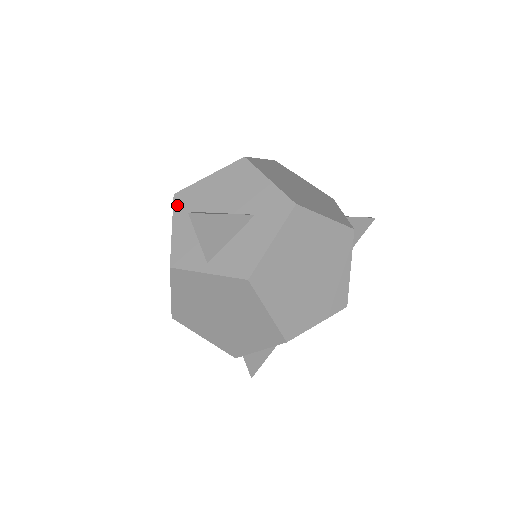
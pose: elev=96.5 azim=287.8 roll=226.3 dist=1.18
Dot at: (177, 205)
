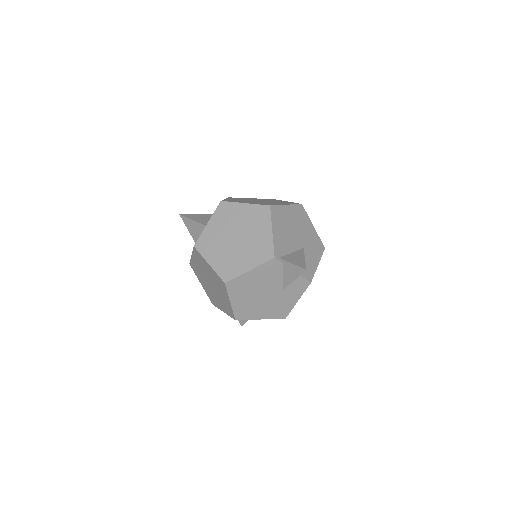
Dot at: occluded
